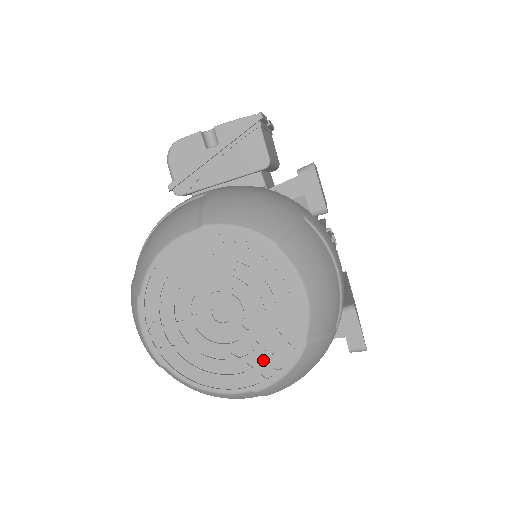
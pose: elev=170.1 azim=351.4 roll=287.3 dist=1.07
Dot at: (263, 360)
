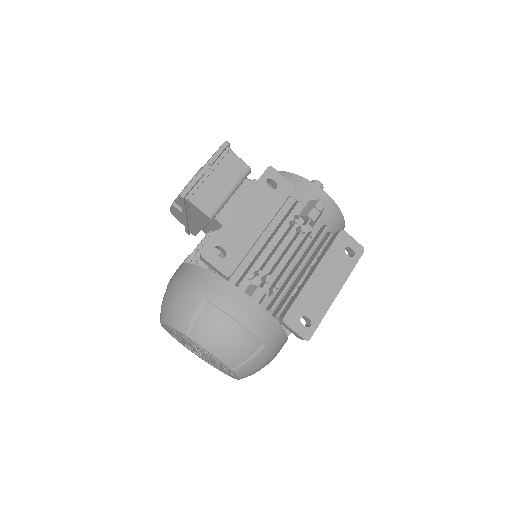
Dot at: occluded
